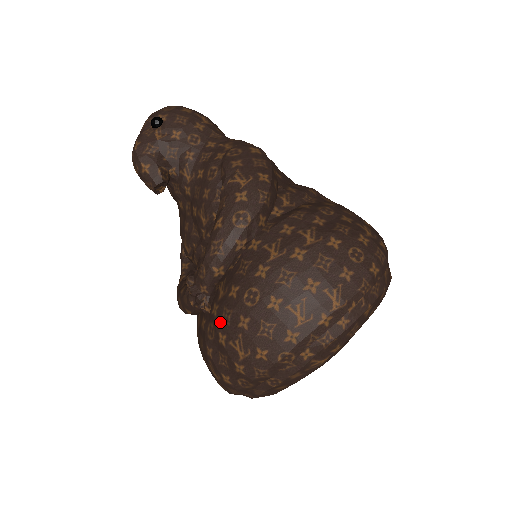
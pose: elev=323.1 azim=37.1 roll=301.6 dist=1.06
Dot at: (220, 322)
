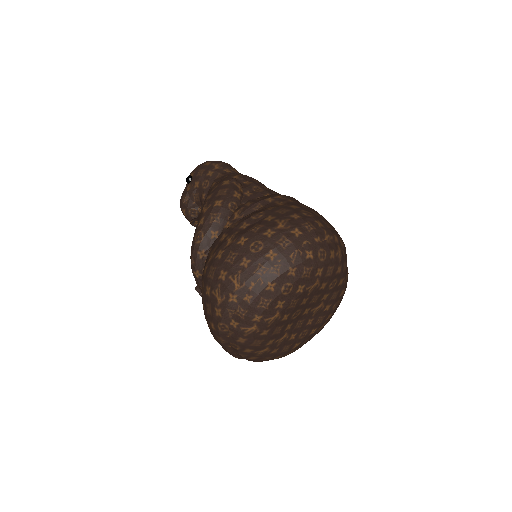
Dot at: occluded
